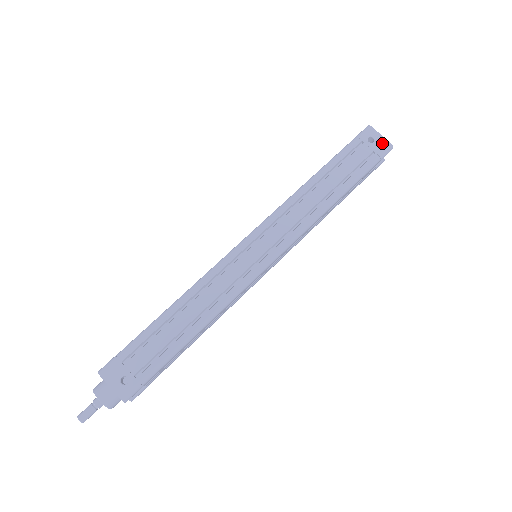
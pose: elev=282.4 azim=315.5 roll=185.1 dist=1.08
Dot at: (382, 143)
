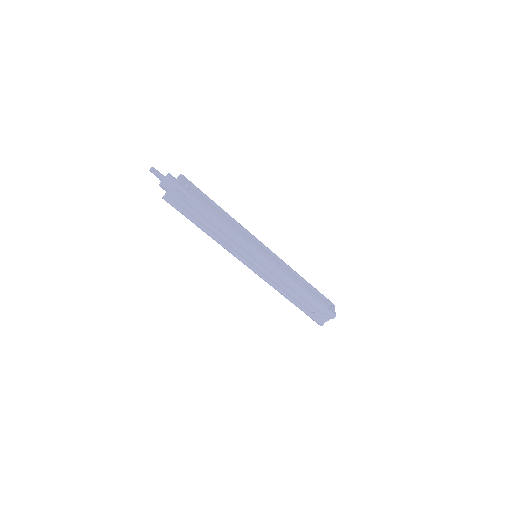
Dot at: (333, 311)
